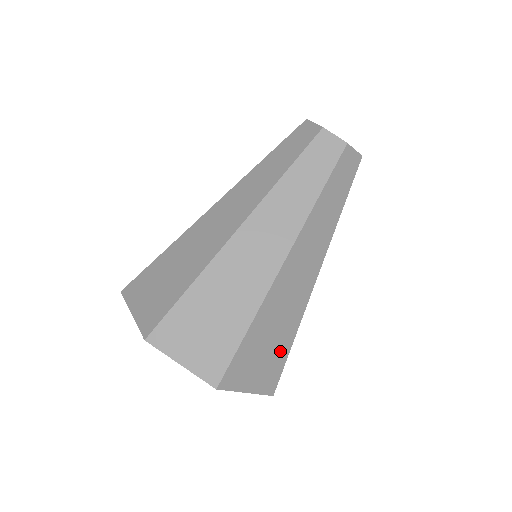
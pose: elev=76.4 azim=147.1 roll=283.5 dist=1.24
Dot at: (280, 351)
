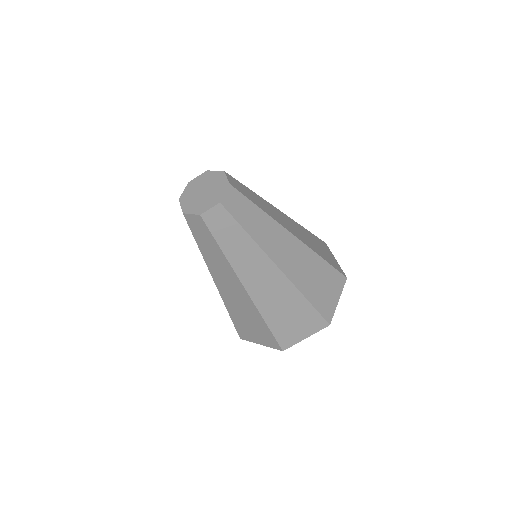
Dot at: (326, 272)
